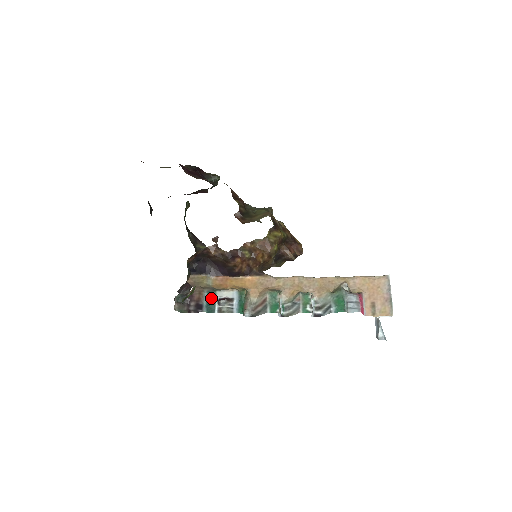
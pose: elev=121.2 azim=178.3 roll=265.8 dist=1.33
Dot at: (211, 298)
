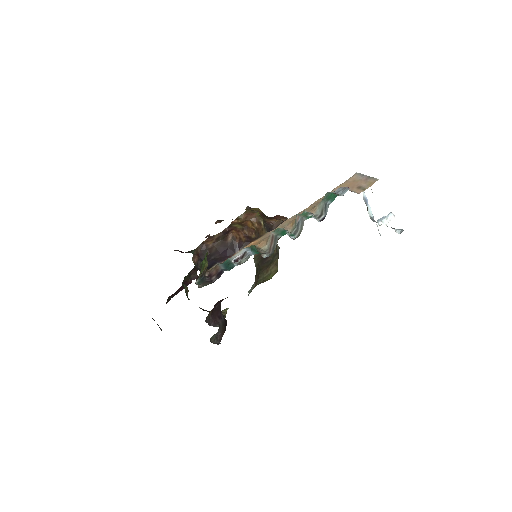
Dot at: (227, 263)
